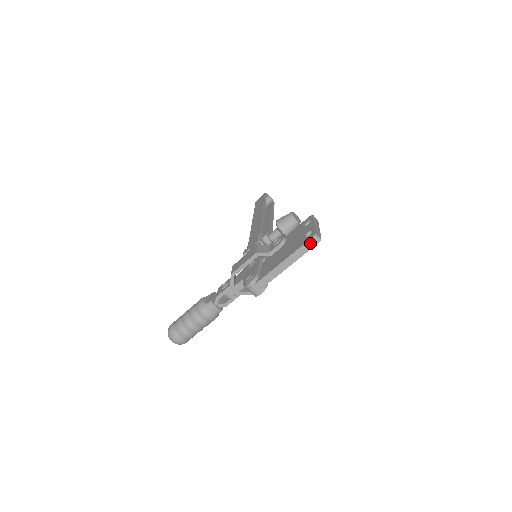
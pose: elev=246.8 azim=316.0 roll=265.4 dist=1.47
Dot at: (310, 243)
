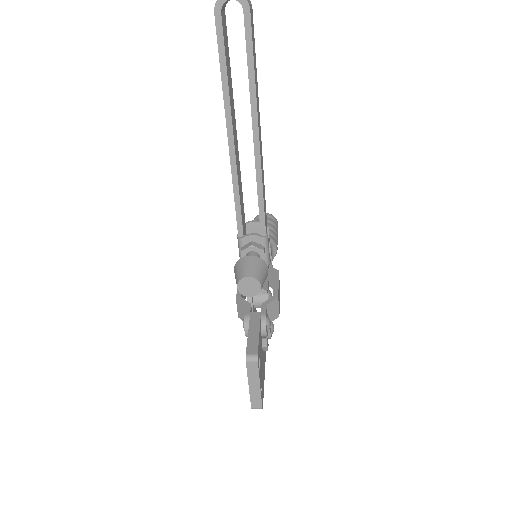
Dot at: occluded
